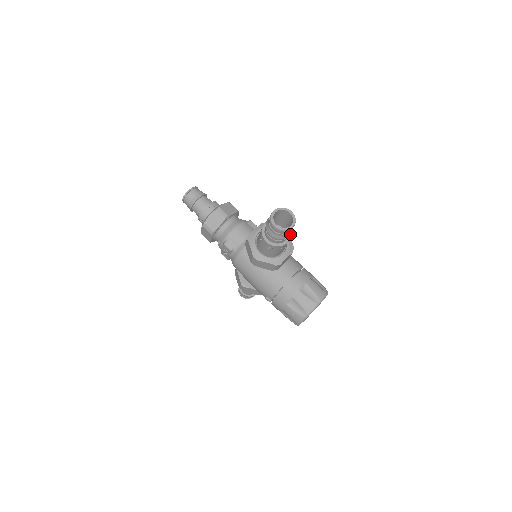
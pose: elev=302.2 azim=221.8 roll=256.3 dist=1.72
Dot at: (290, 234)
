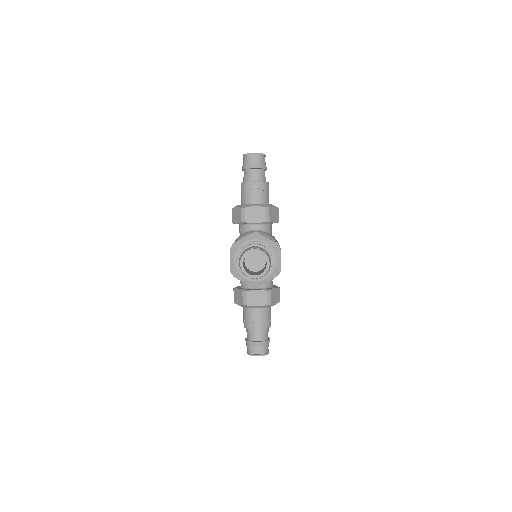
Dot at: occluded
